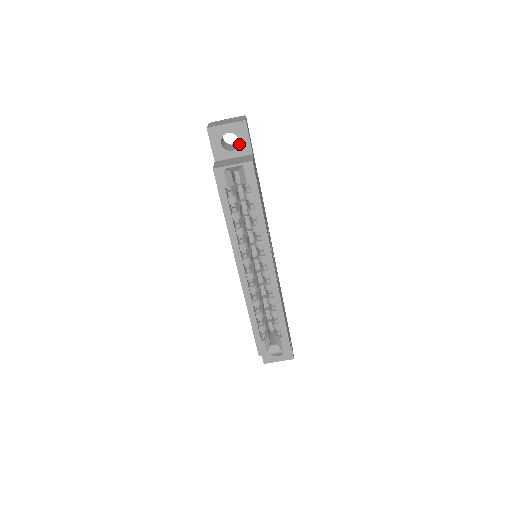
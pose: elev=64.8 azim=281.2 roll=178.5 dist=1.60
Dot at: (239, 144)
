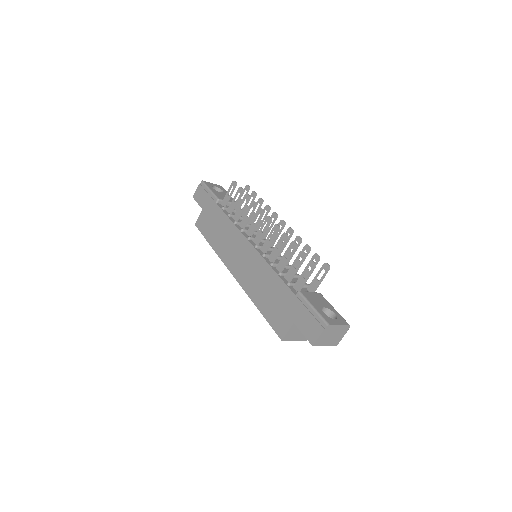
Dot at: occluded
